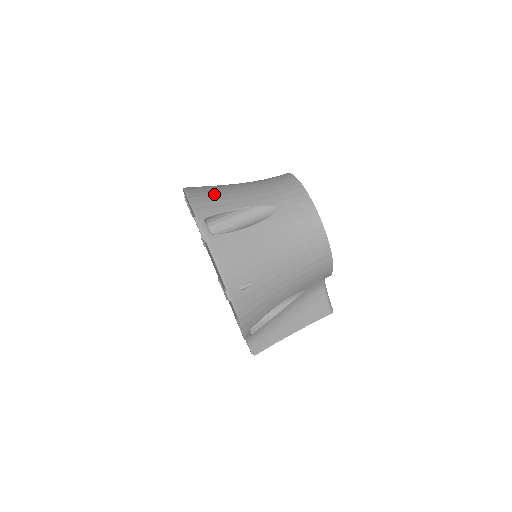
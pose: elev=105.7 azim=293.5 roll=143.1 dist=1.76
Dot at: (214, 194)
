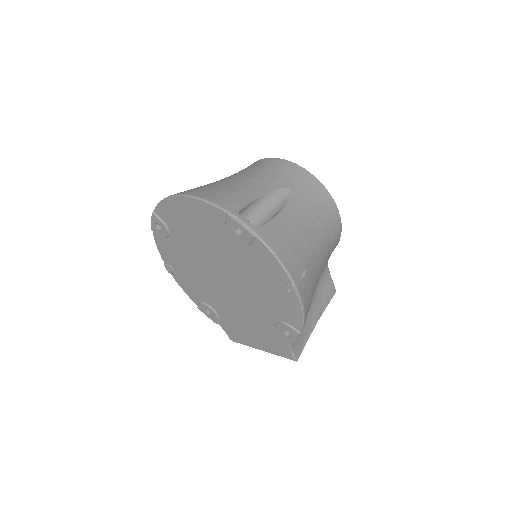
Dot at: (221, 189)
